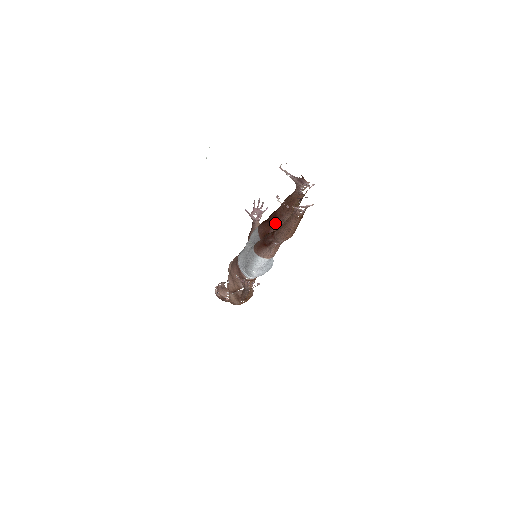
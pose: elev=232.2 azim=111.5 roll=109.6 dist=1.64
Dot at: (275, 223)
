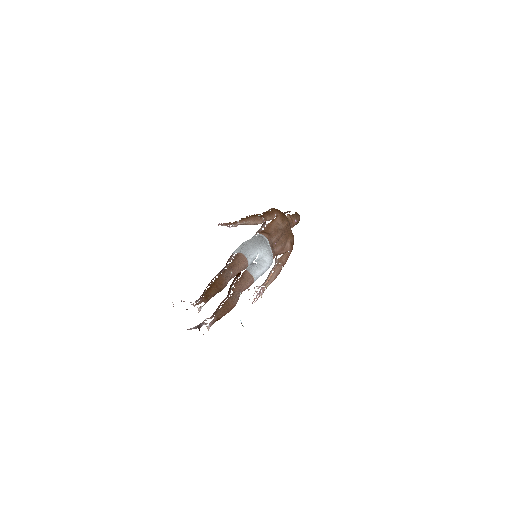
Dot at: occluded
